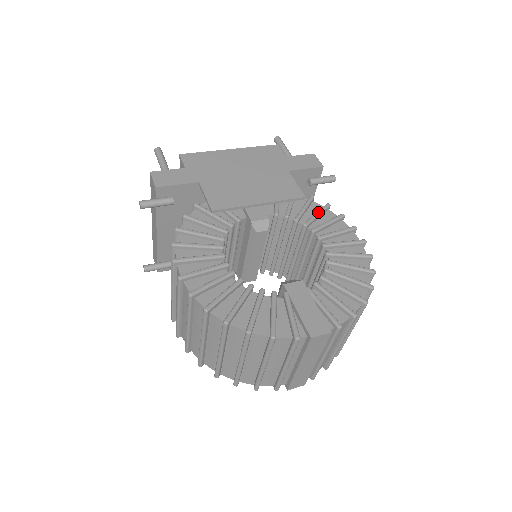
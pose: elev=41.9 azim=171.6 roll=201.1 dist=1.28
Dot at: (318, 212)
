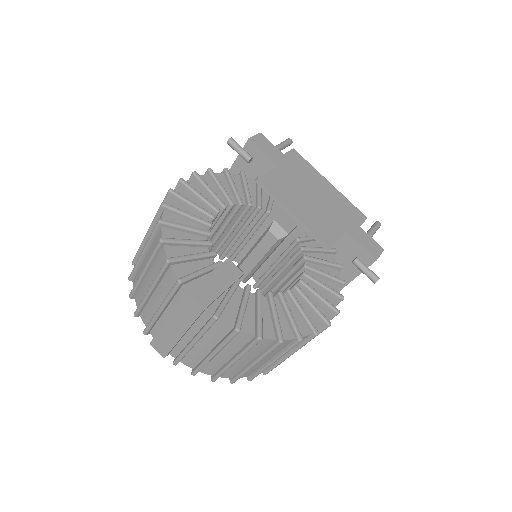
Dot at: (328, 273)
